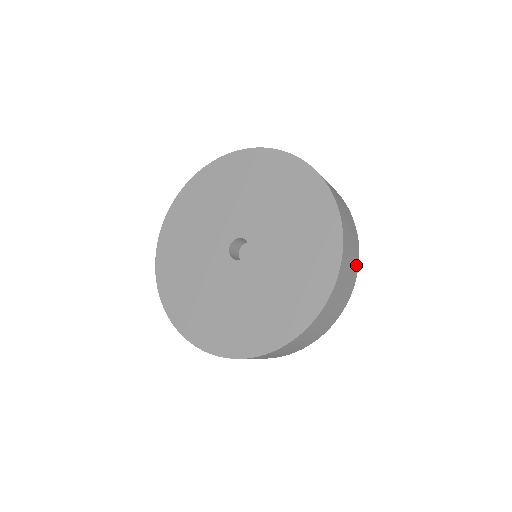
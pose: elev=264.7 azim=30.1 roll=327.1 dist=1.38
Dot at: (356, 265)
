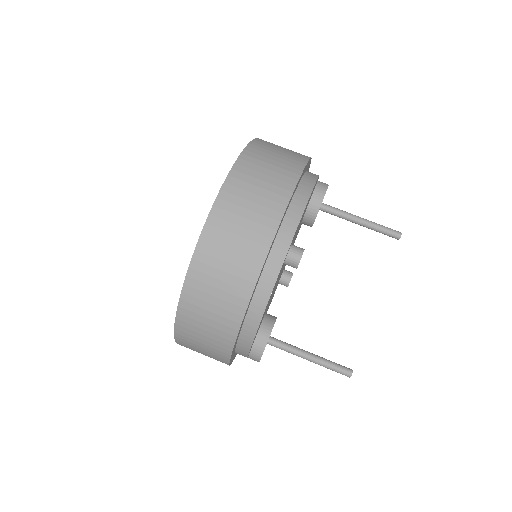
Dot at: (285, 187)
